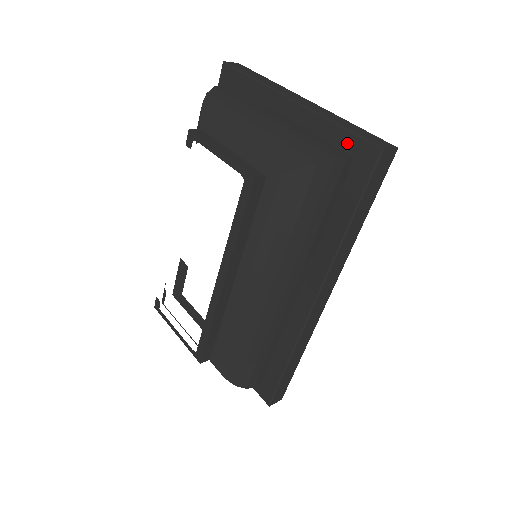
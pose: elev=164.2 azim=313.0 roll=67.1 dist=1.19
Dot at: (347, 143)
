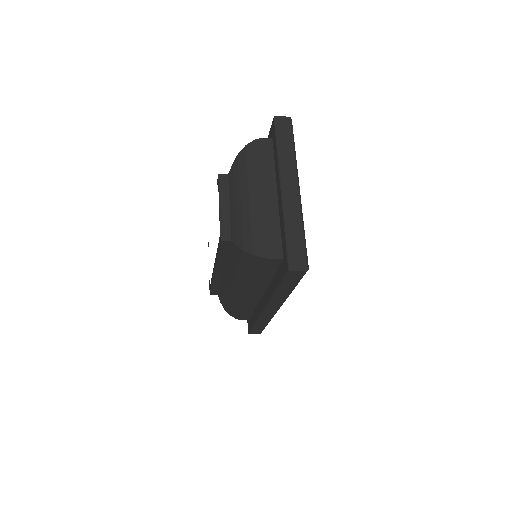
Dot at: (284, 247)
